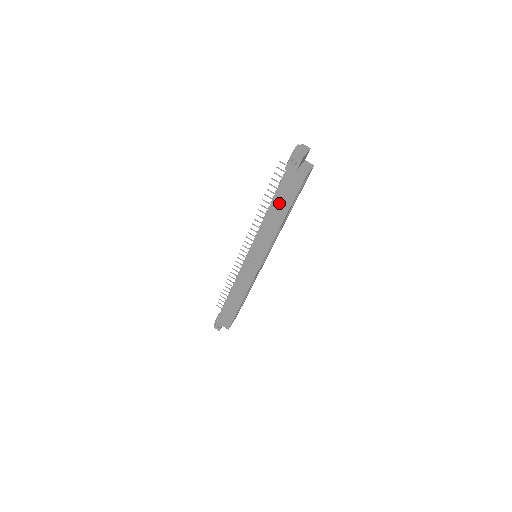
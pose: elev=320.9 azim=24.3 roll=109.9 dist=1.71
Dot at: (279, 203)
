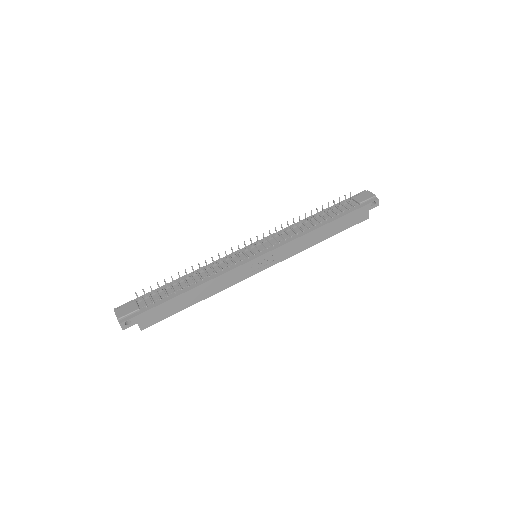
Dot at: (336, 225)
